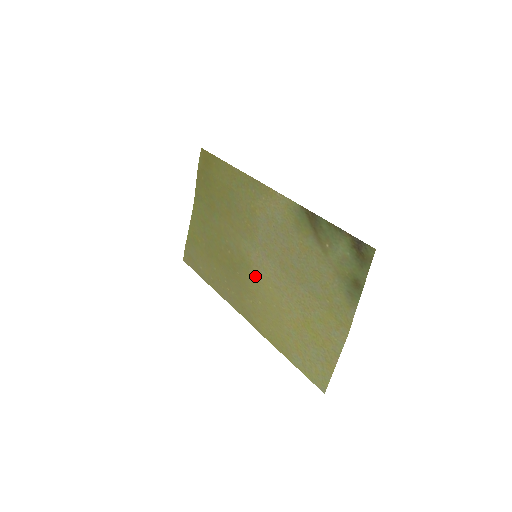
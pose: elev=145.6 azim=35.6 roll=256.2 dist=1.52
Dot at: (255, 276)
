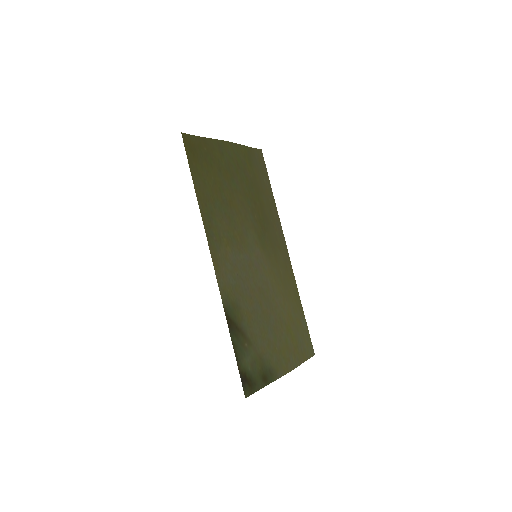
Dot at: (268, 258)
